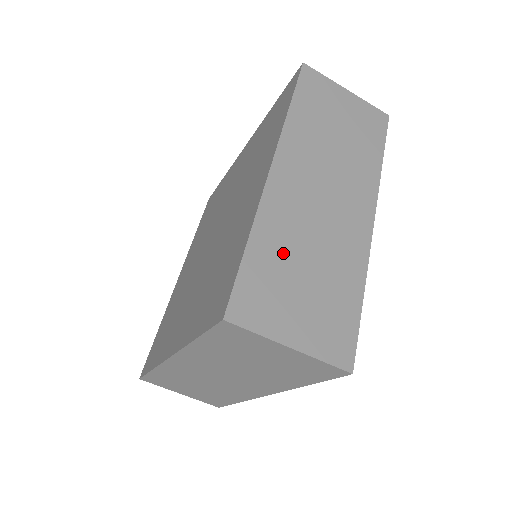
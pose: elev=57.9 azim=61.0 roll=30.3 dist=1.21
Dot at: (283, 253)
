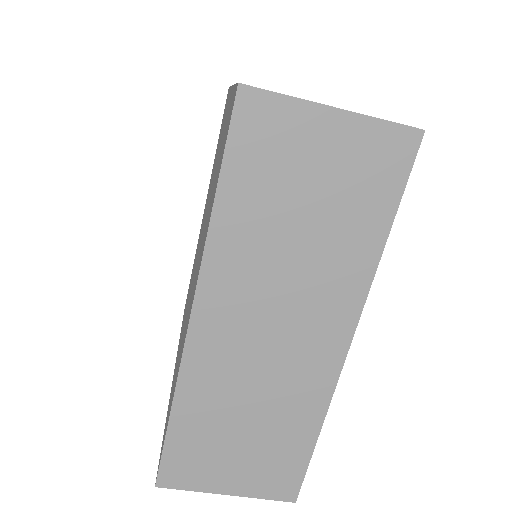
Dot at: occluded
